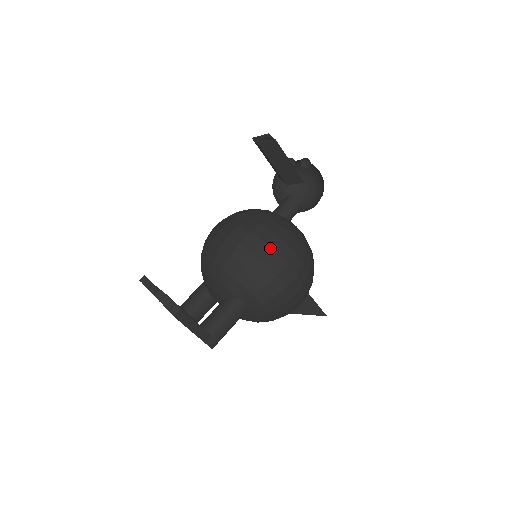
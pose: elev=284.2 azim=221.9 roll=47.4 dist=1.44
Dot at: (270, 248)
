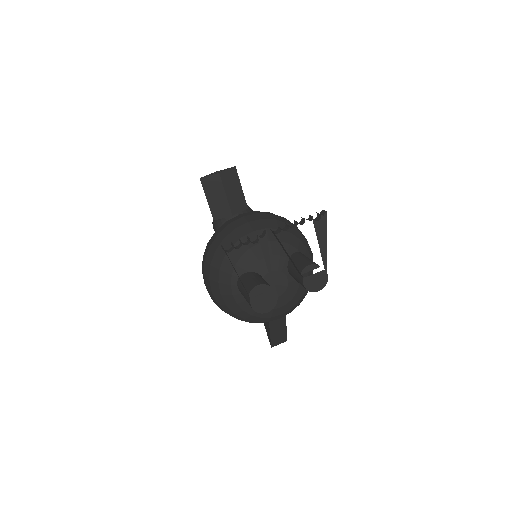
Dot at: occluded
